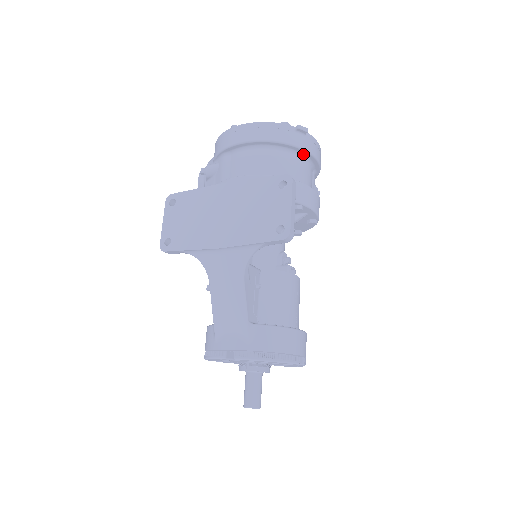
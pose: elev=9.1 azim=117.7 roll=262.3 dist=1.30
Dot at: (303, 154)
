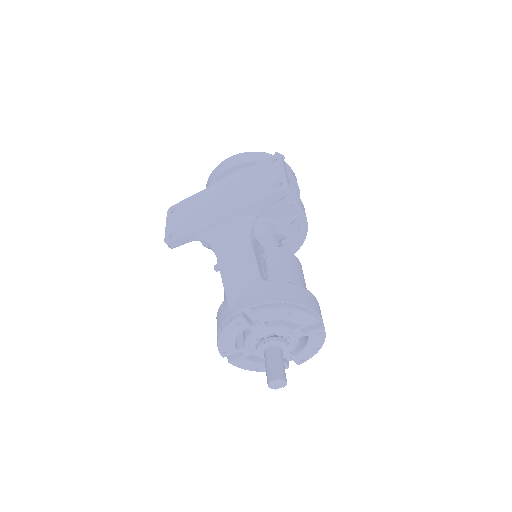
Dot at: occluded
